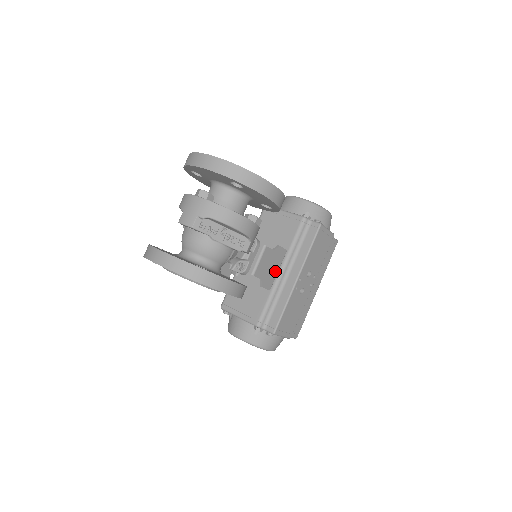
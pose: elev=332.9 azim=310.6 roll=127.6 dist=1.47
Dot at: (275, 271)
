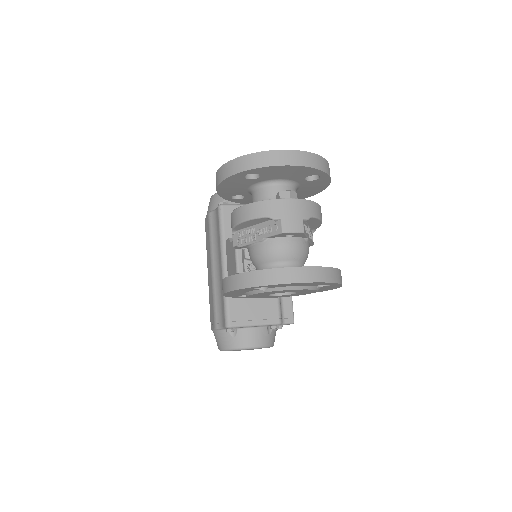
Dot at: occluded
